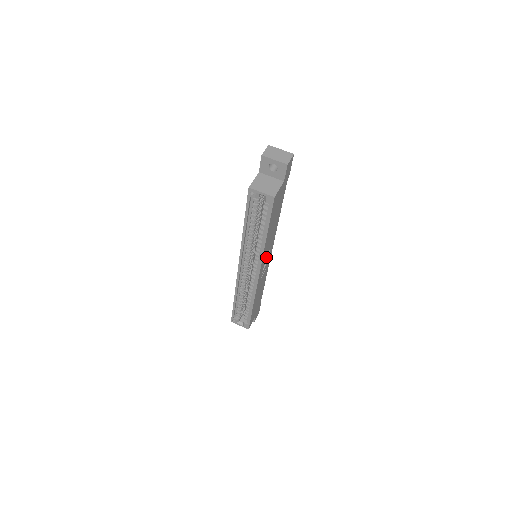
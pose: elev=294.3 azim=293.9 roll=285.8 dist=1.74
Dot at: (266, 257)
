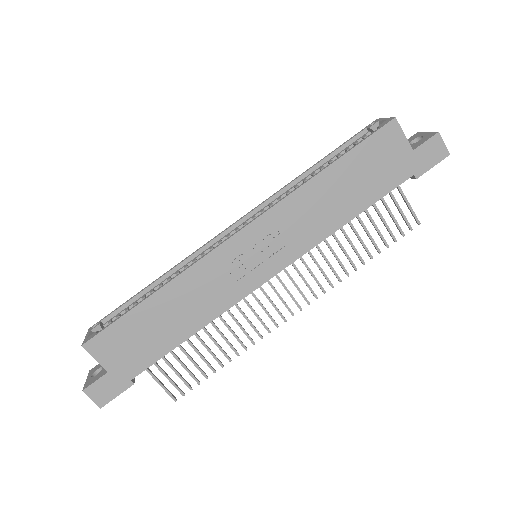
Dot at: (272, 240)
